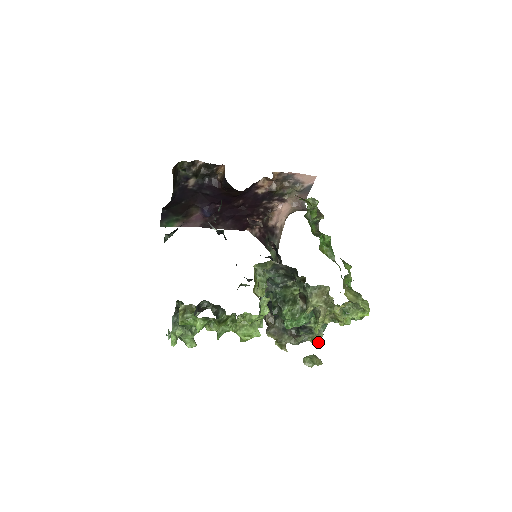
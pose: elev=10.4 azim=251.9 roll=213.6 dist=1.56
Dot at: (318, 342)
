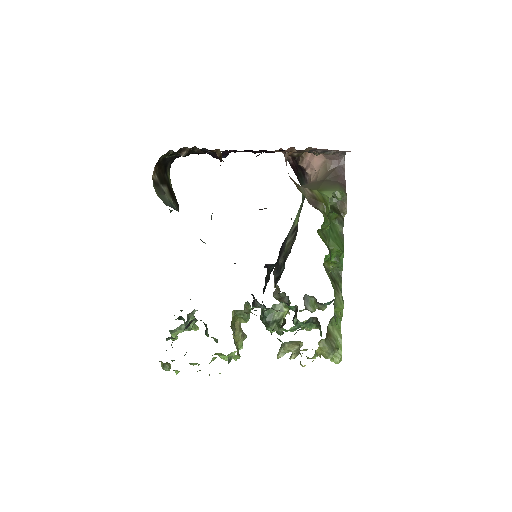
Dot at: (321, 309)
